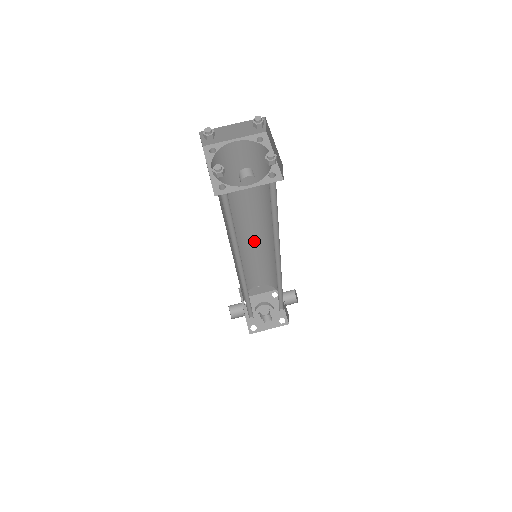
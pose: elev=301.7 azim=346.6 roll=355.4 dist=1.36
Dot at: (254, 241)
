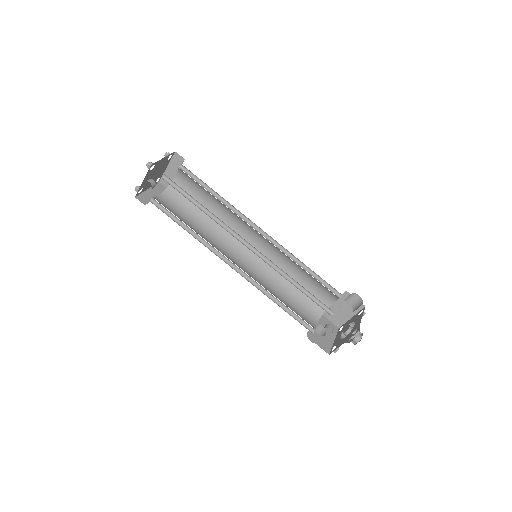
Dot at: (270, 250)
